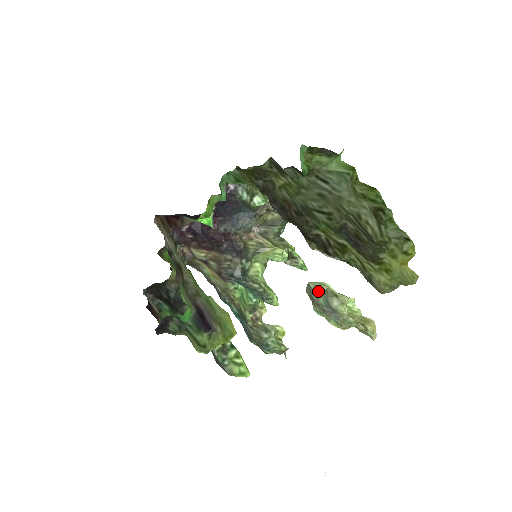
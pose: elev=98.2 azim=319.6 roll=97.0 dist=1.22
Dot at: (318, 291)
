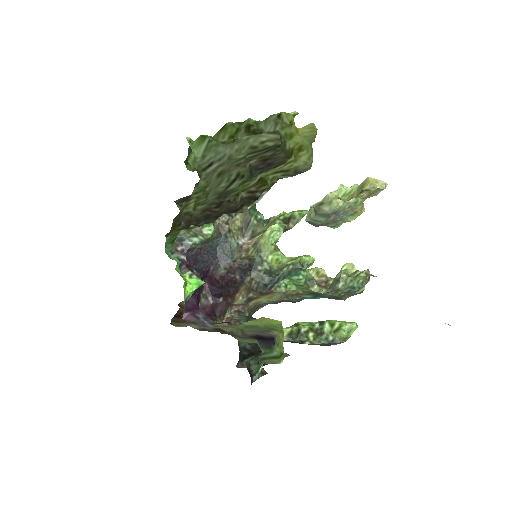
Dot at: (312, 217)
